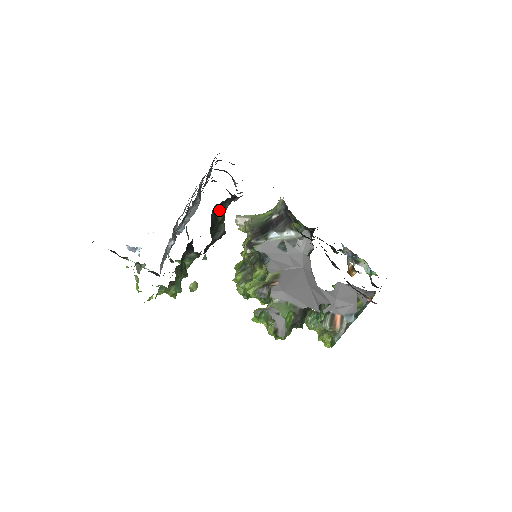
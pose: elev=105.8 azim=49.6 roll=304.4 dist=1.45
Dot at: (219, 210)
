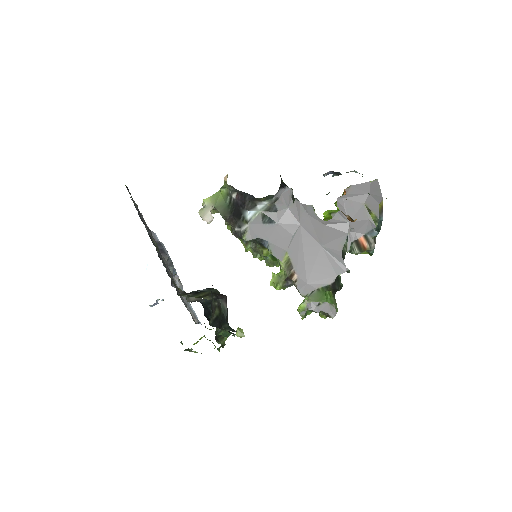
Dot at: (212, 315)
